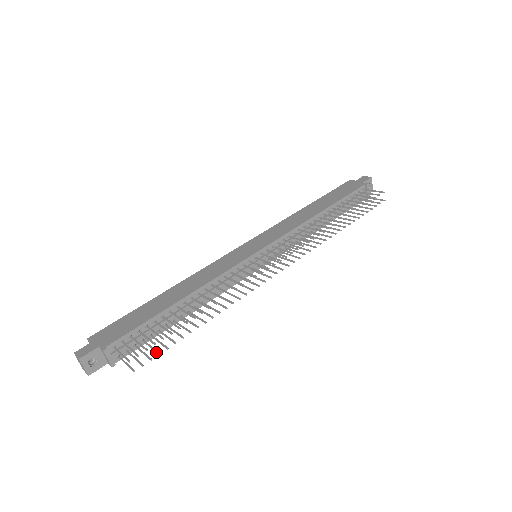
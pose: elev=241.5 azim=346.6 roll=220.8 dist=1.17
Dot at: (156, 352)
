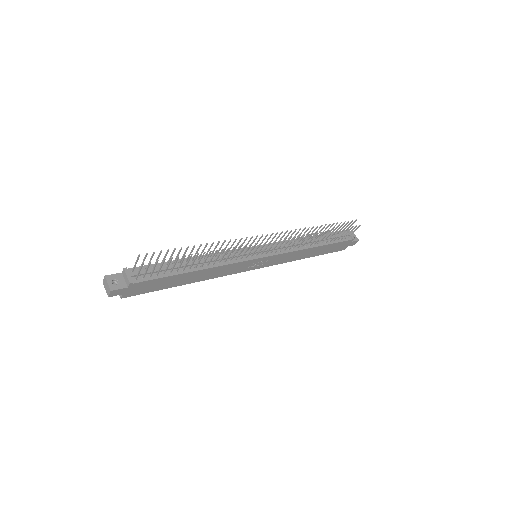
Dot at: (163, 261)
